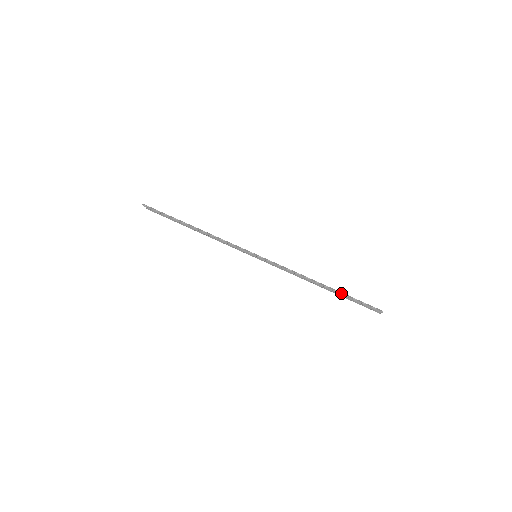
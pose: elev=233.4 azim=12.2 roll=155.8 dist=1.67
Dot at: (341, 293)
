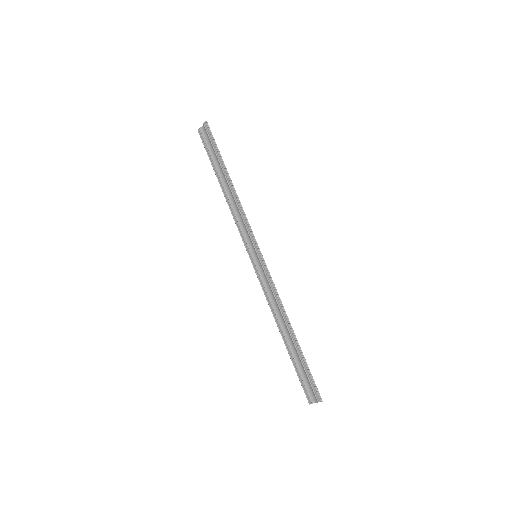
Dot at: occluded
